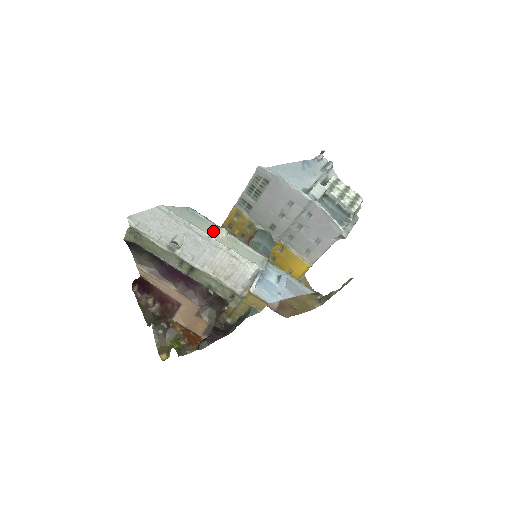
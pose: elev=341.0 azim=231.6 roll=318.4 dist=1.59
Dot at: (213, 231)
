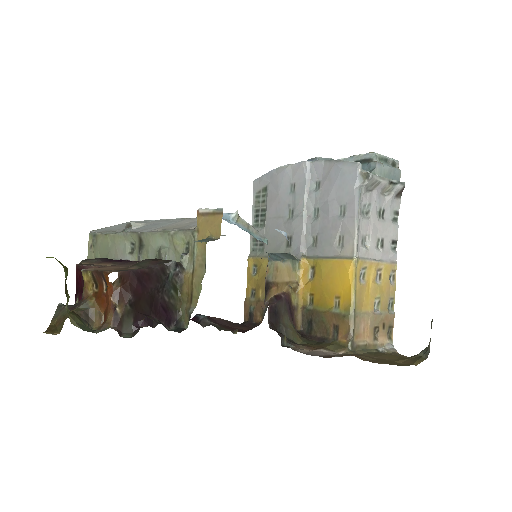
Dot at: occluded
